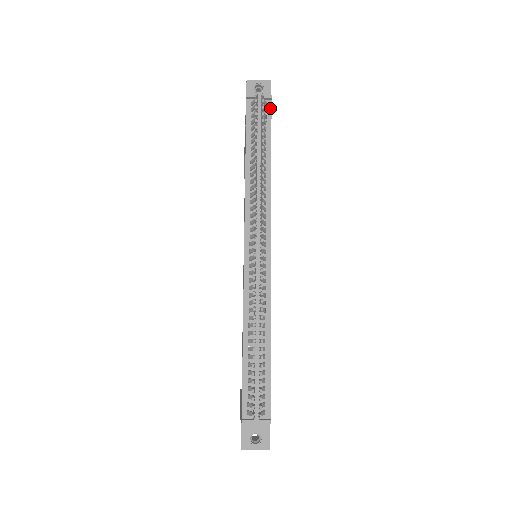
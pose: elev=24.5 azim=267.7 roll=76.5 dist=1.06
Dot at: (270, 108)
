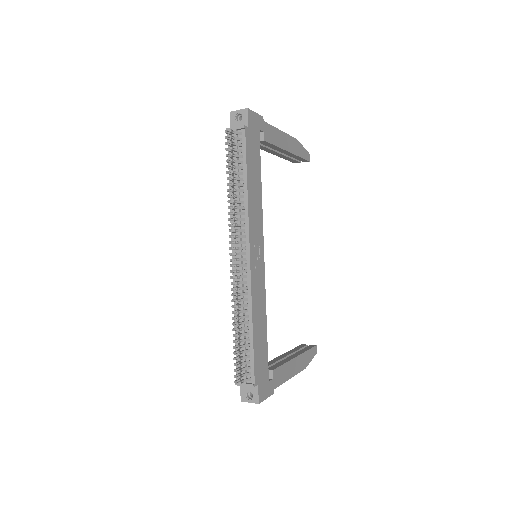
Dot at: (244, 136)
